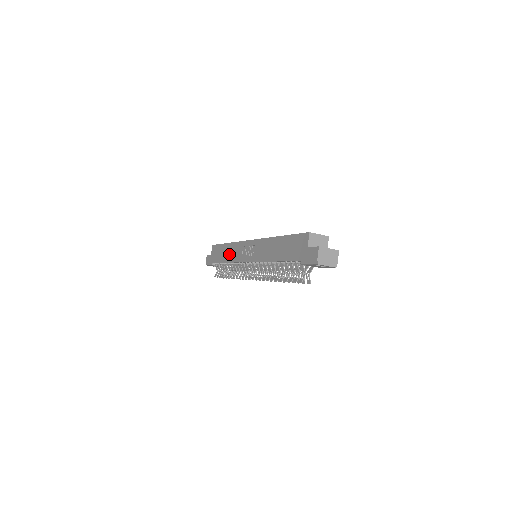
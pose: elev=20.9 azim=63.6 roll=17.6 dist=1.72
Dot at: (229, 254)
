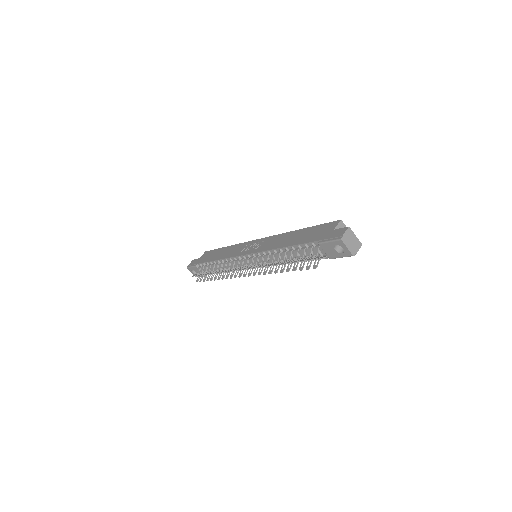
Dot at: (225, 253)
